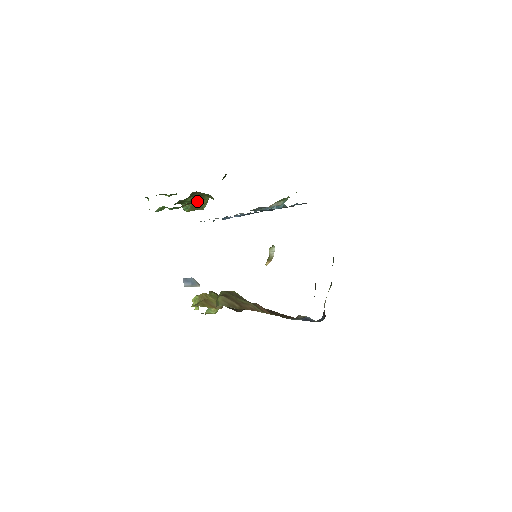
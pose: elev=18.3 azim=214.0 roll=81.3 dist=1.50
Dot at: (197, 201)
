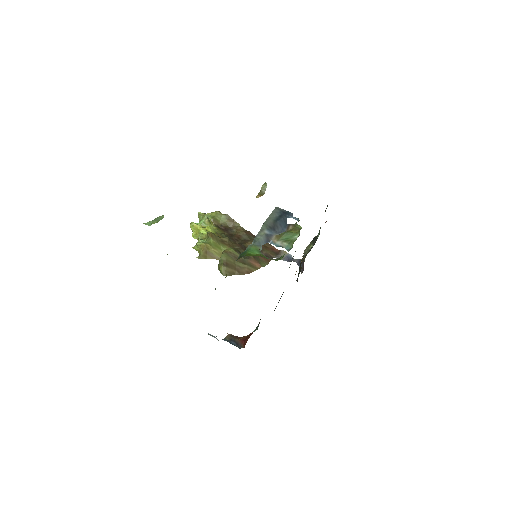
Dot at: occluded
